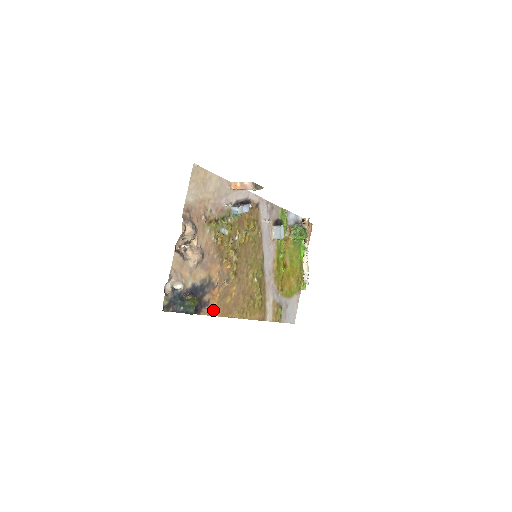
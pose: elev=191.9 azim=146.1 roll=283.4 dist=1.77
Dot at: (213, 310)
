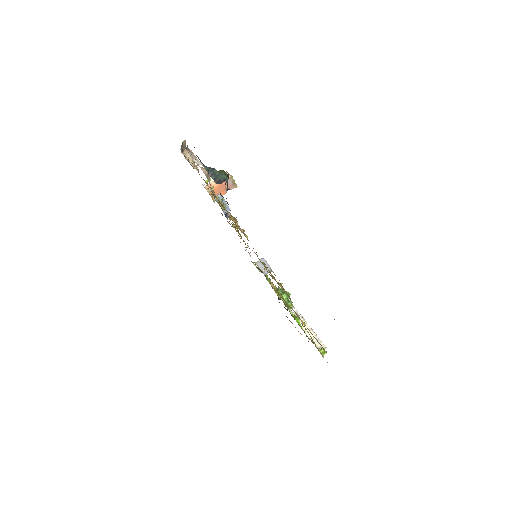
Dot at: occluded
